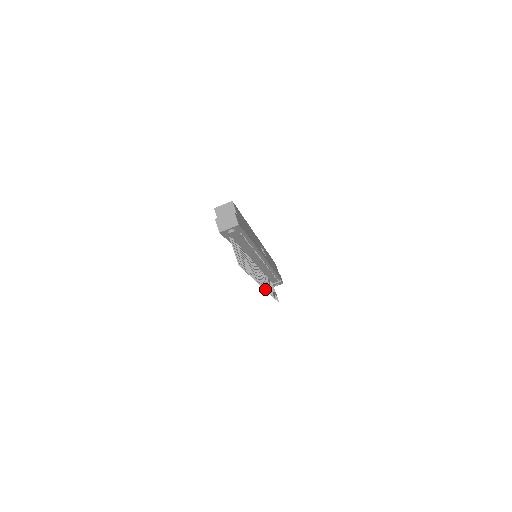
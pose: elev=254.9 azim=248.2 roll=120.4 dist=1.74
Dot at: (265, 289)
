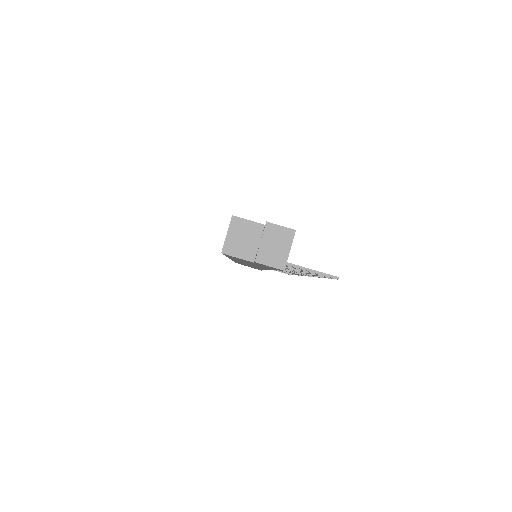
Dot at: occluded
